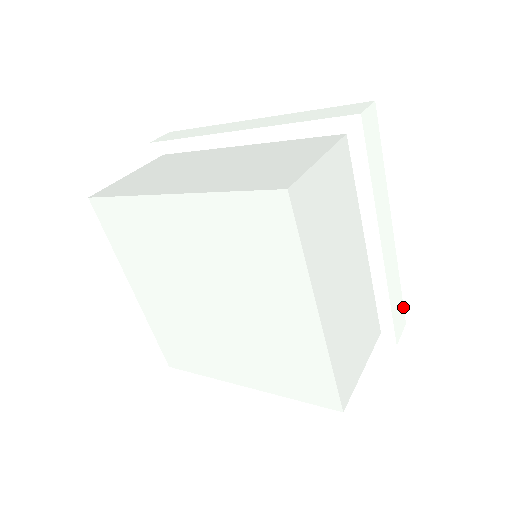
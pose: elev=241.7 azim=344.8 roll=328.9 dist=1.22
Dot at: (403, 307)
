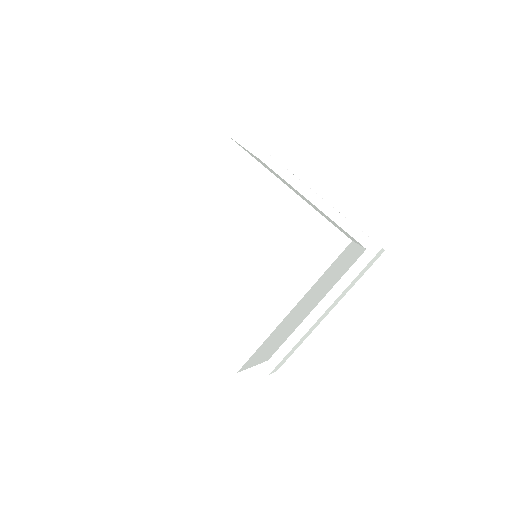
Dot at: occluded
